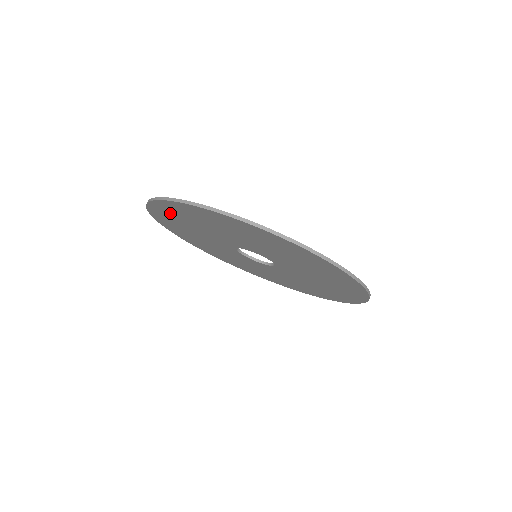
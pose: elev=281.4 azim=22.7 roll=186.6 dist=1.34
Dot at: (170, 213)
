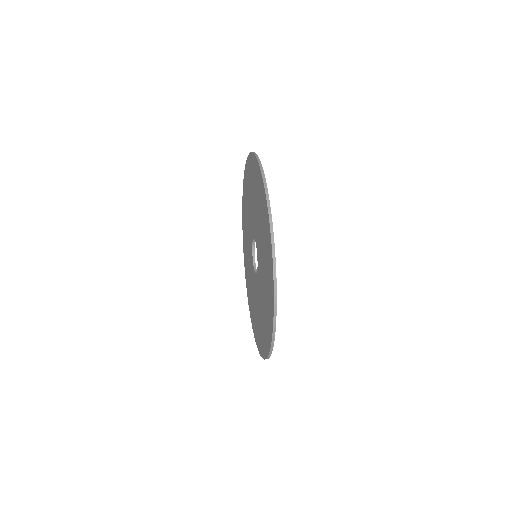
Dot at: (244, 222)
